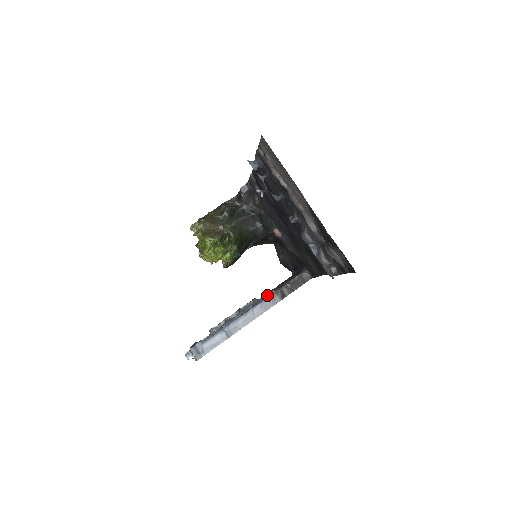
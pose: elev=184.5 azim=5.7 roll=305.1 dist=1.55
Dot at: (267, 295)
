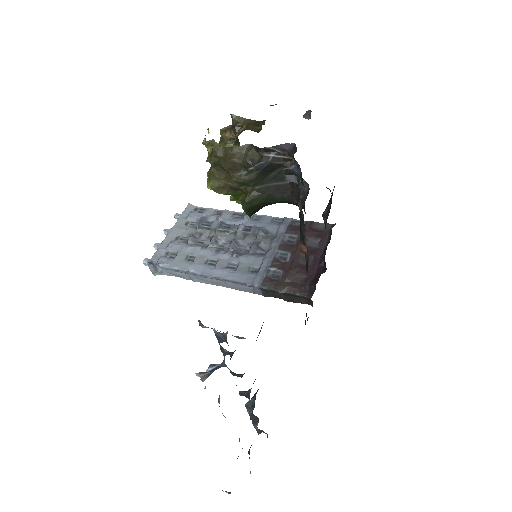
Dot at: (251, 283)
